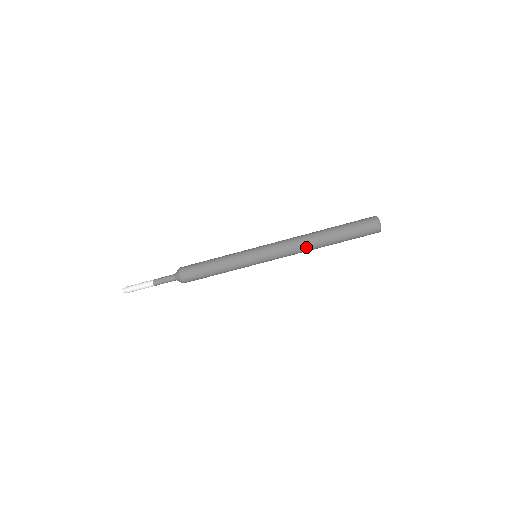
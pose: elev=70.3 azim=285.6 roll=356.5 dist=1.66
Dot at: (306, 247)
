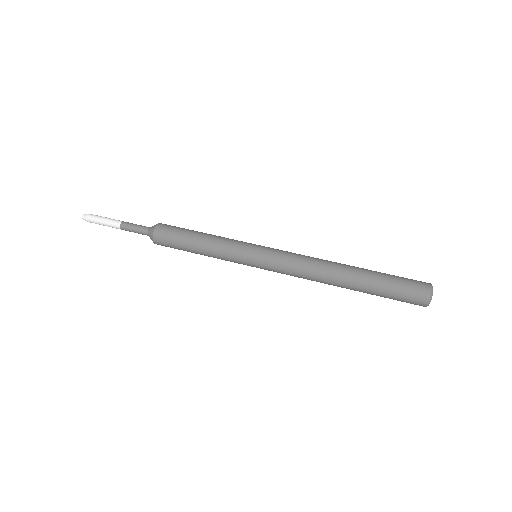
Dot at: (325, 262)
